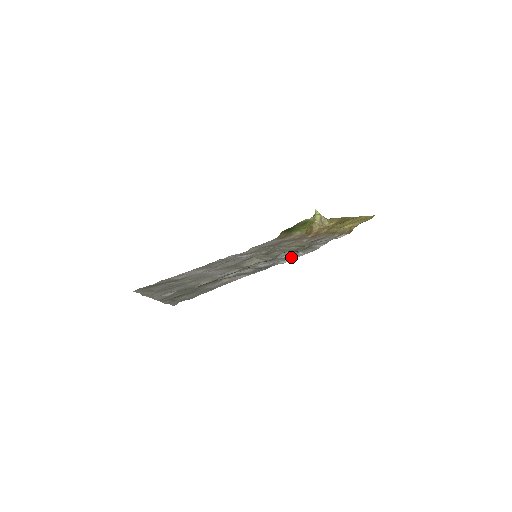
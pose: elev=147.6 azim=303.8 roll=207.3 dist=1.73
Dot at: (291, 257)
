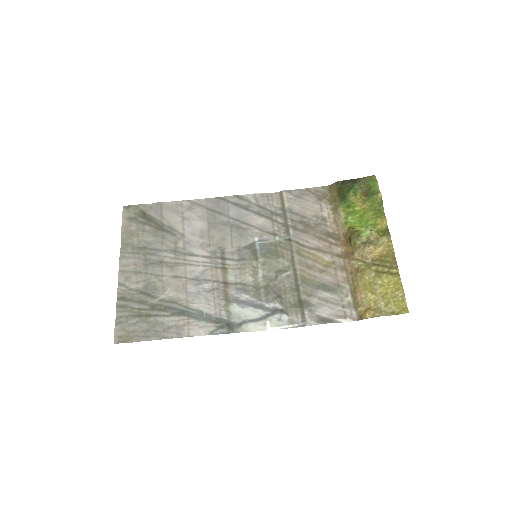
Dot at: (268, 320)
